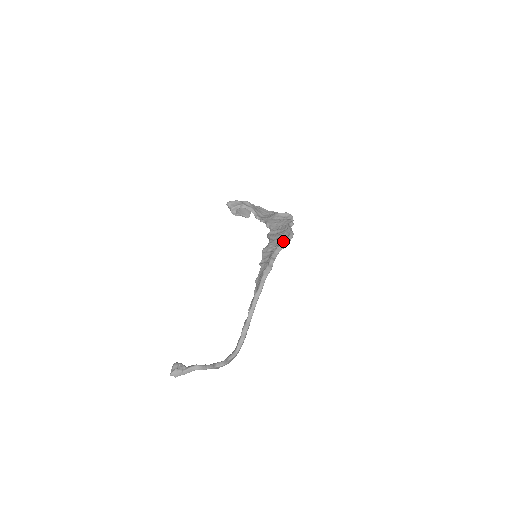
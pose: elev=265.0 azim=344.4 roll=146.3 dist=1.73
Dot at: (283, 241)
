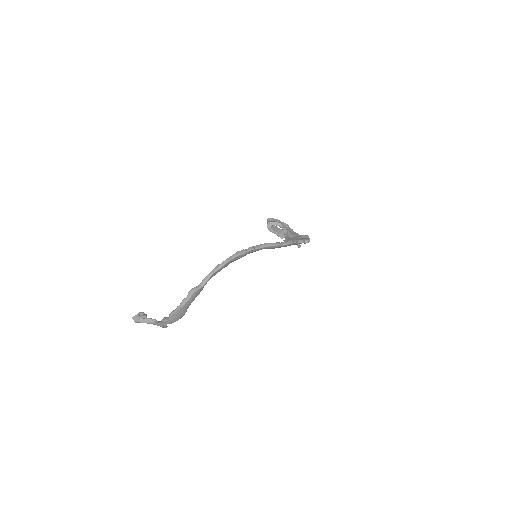
Dot at: occluded
